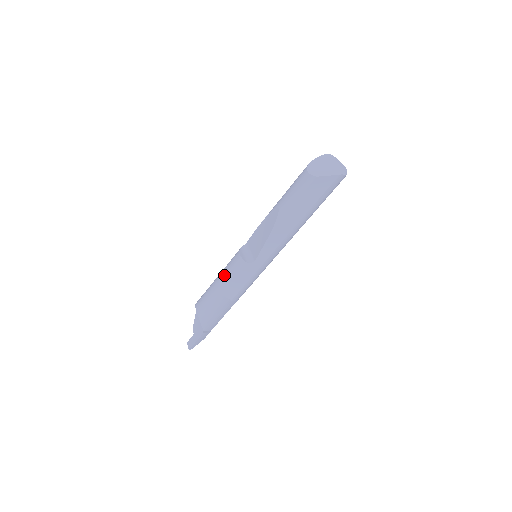
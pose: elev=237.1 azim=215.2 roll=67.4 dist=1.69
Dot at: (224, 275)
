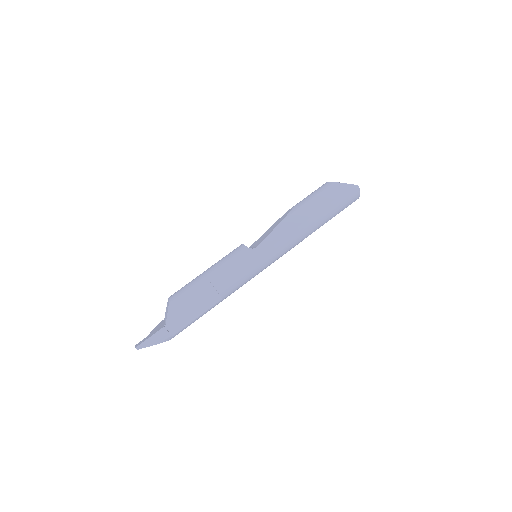
Dot at: (218, 262)
